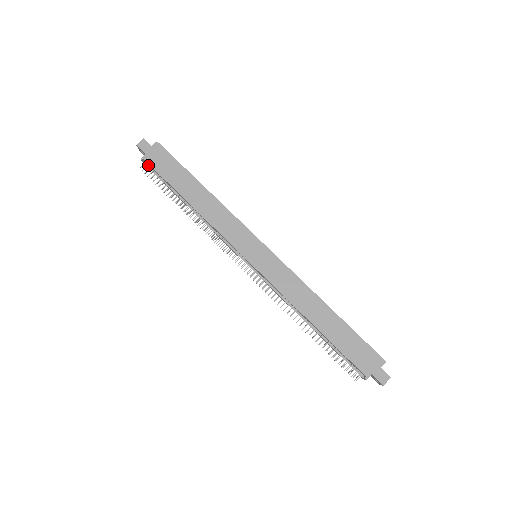
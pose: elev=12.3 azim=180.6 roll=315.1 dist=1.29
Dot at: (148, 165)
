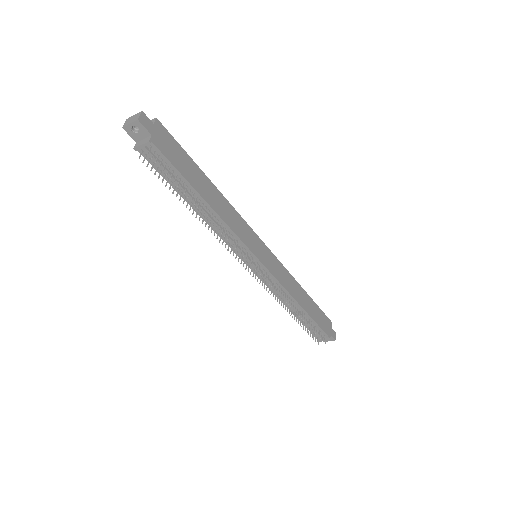
Dot at: (155, 151)
